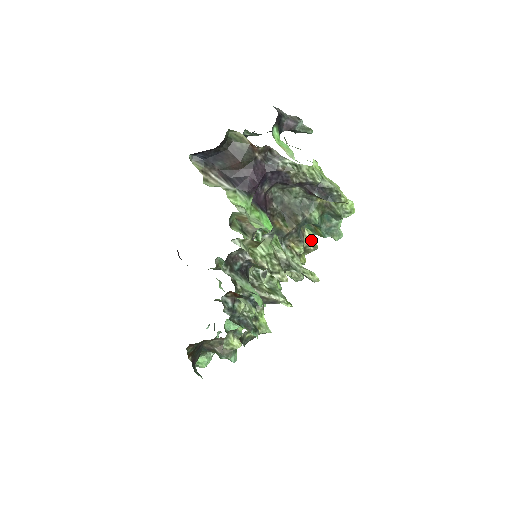
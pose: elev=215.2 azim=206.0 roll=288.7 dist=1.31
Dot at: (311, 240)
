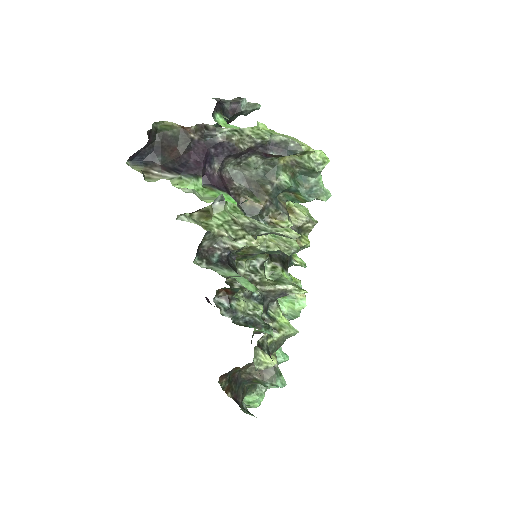
Dot at: (305, 216)
